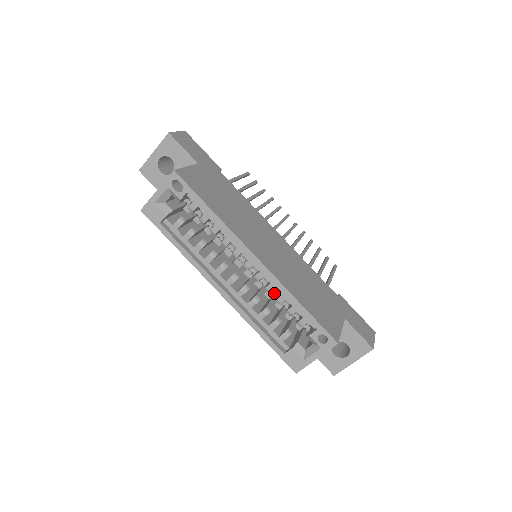
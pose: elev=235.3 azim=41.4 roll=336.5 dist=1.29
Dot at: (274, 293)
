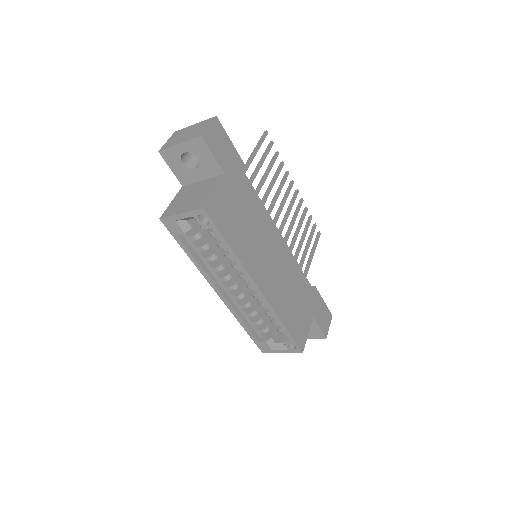
Dot at: (265, 307)
